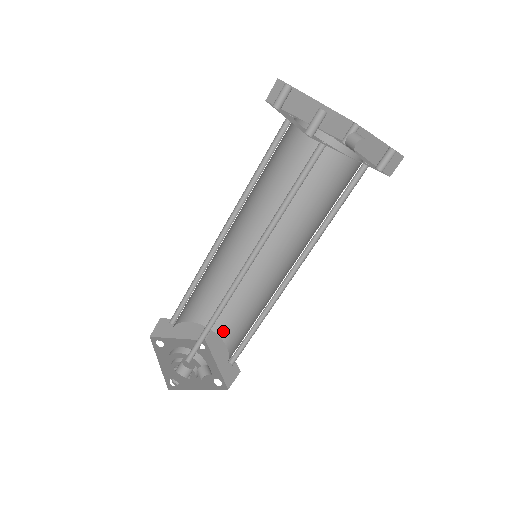
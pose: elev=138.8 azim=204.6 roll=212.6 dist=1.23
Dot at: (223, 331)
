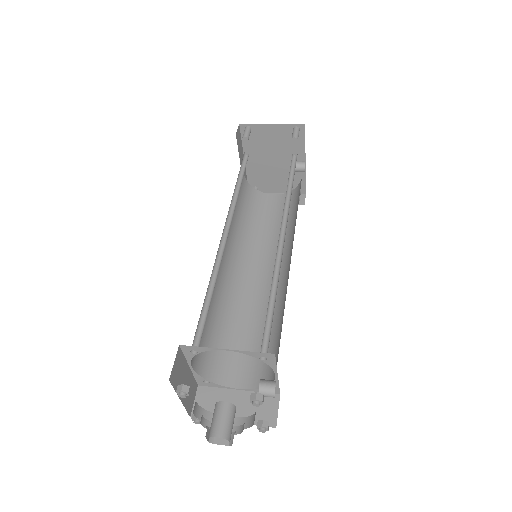
Dot at: (224, 376)
